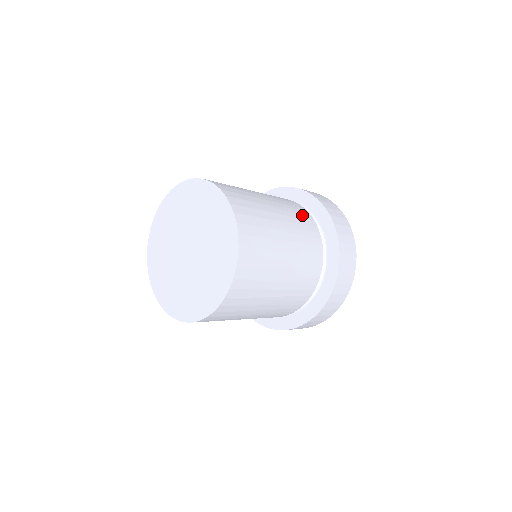
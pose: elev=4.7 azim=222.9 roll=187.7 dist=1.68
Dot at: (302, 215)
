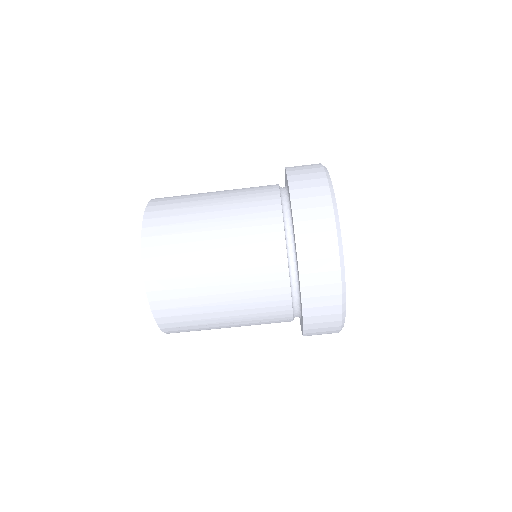
Dot at: (260, 188)
